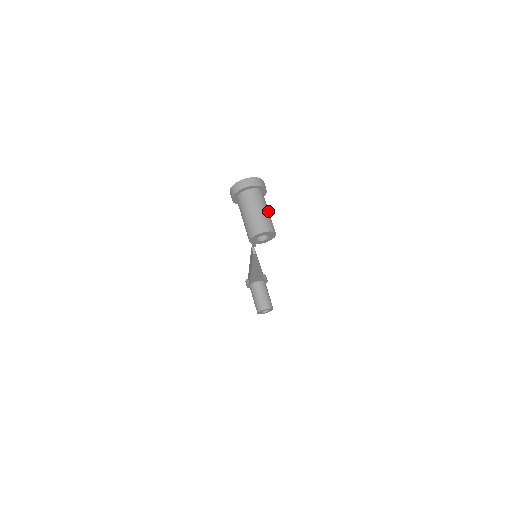
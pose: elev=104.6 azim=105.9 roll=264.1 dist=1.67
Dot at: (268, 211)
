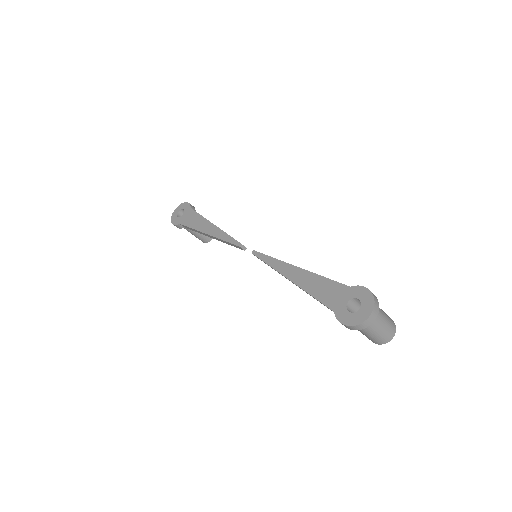
Dot at: (383, 311)
